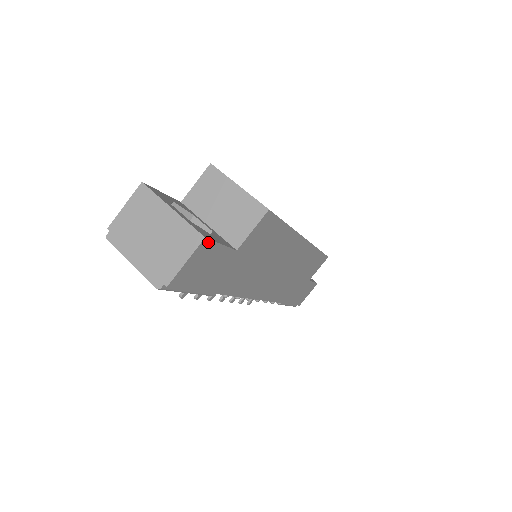
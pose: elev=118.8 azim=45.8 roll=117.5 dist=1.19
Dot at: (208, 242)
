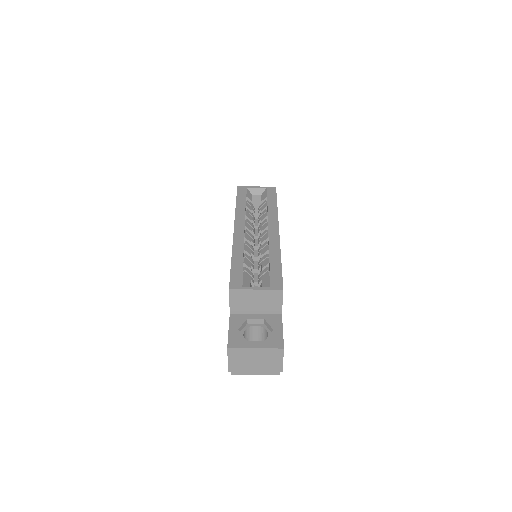
Dot at: (283, 345)
